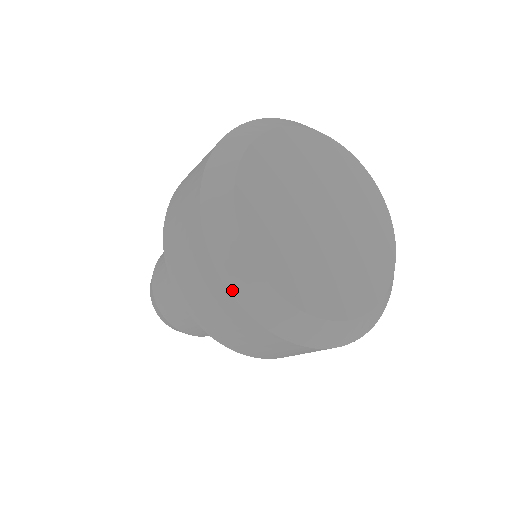
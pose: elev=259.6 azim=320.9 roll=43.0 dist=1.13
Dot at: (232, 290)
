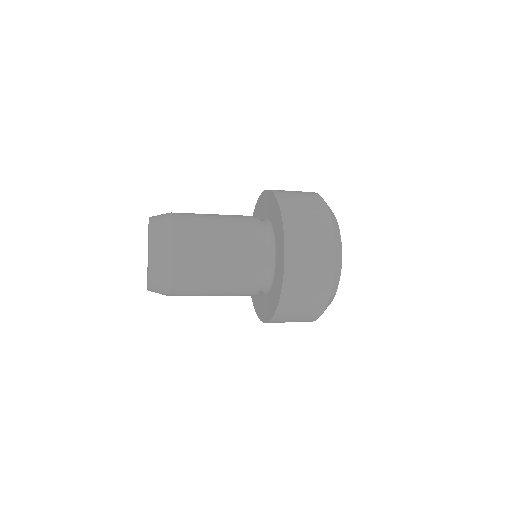
Dot at: occluded
